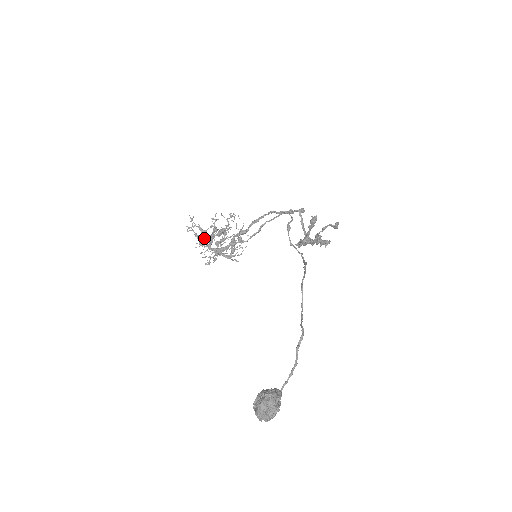
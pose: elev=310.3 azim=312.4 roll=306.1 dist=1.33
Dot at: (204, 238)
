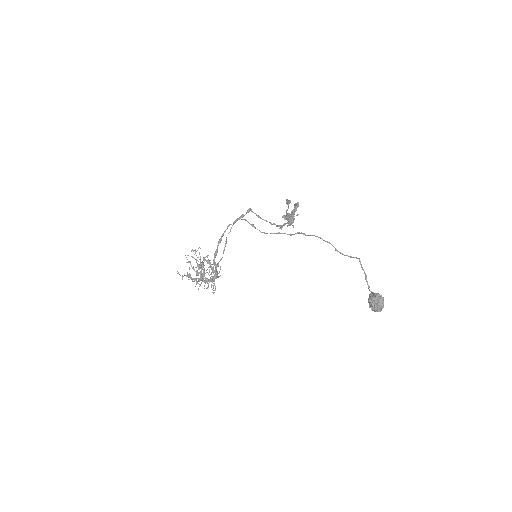
Dot at: (202, 277)
